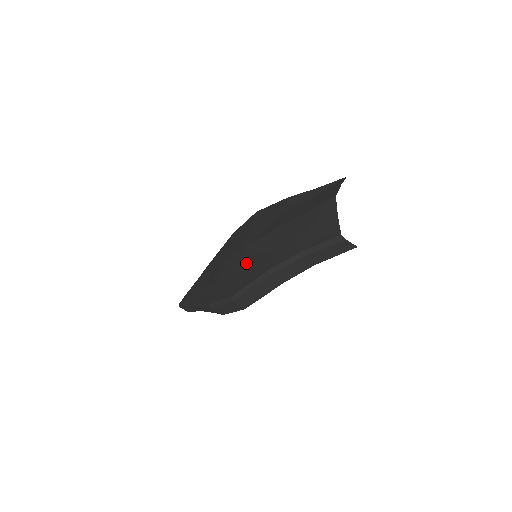
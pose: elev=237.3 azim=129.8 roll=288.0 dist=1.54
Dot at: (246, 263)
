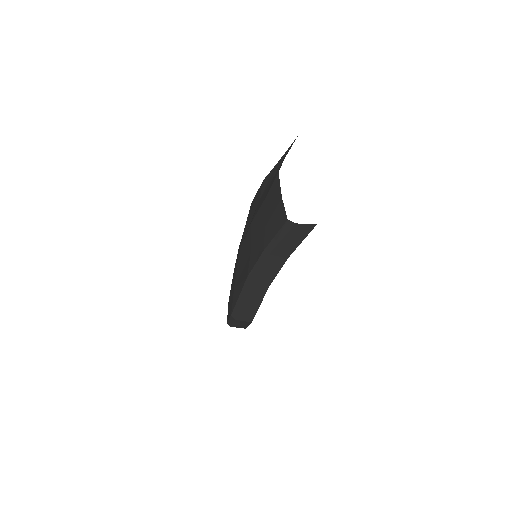
Dot at: (238, 272)
